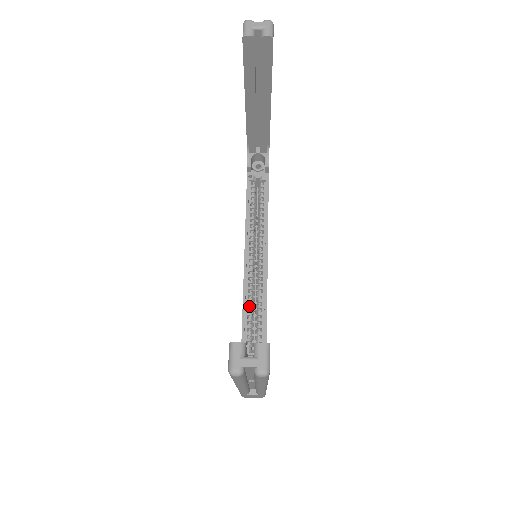
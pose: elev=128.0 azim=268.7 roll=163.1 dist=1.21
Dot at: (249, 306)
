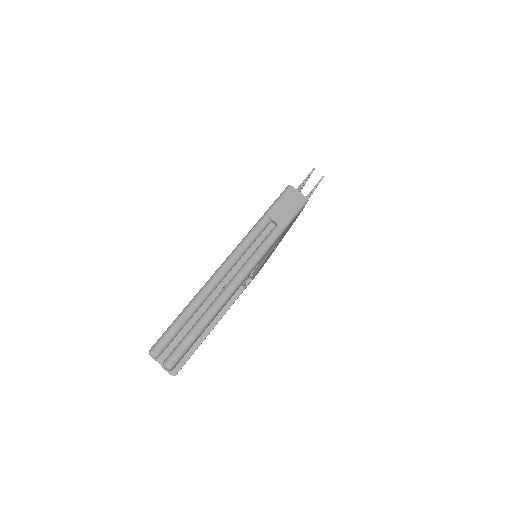
Dot at: occluded
